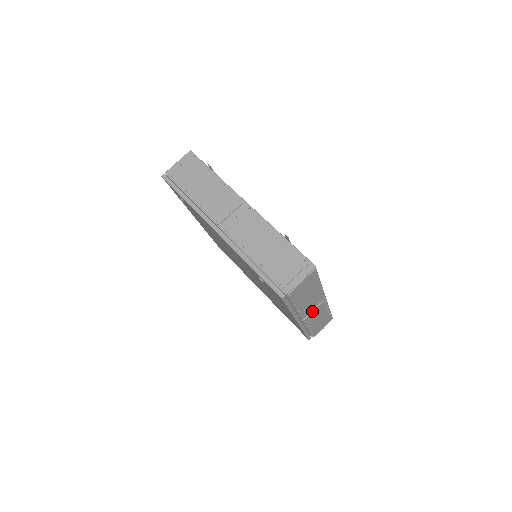
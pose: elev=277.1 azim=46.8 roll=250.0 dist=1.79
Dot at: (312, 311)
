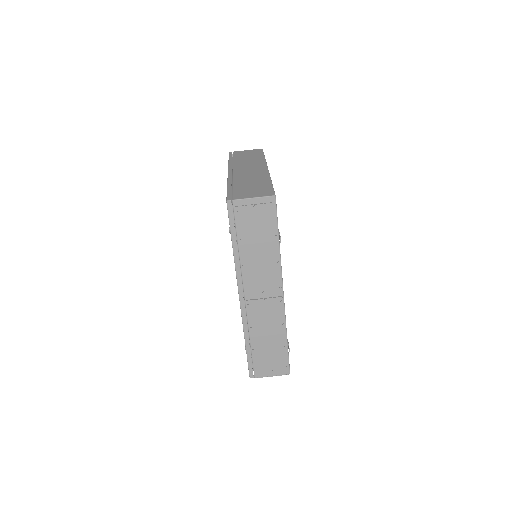
Dot at: occluded
